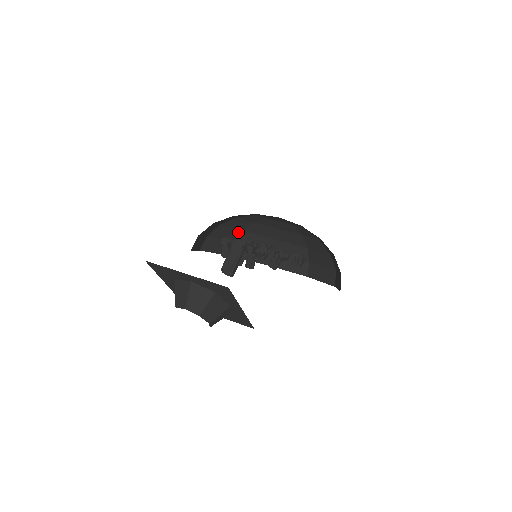
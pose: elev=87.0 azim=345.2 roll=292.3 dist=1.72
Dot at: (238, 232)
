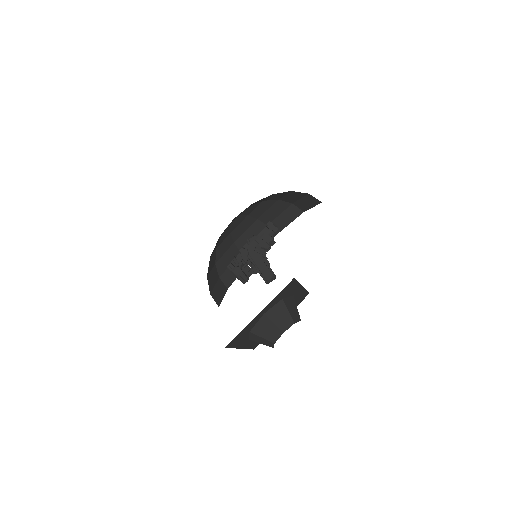
Dot at: (214, 269)
